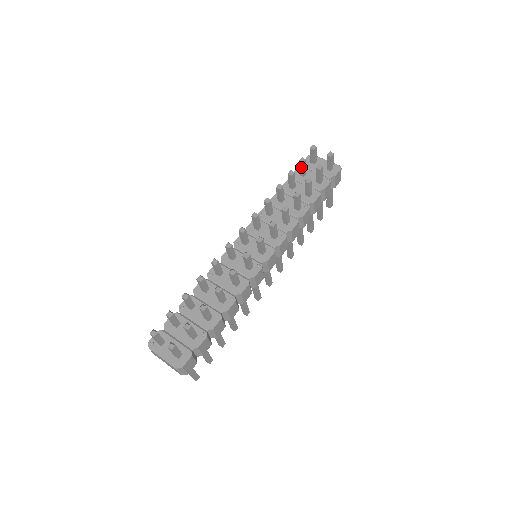
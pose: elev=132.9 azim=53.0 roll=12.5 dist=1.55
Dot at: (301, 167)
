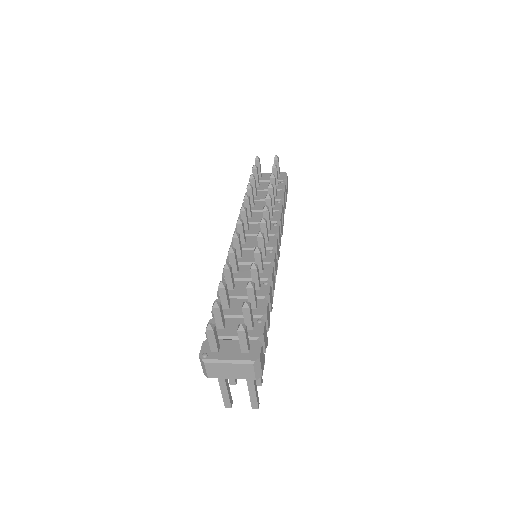
Dot at: (255, 176)
